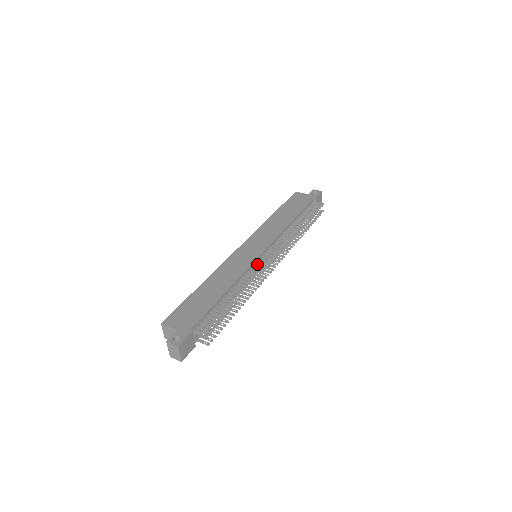
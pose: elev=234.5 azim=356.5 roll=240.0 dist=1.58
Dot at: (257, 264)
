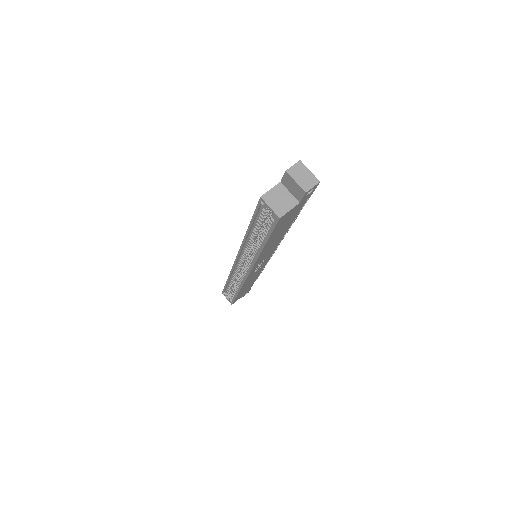
Dot at: occluded
